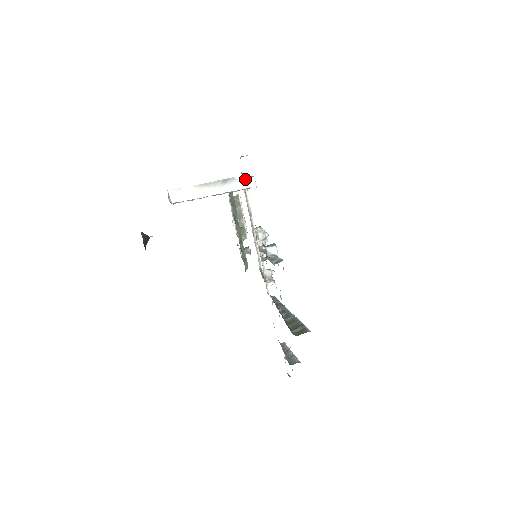
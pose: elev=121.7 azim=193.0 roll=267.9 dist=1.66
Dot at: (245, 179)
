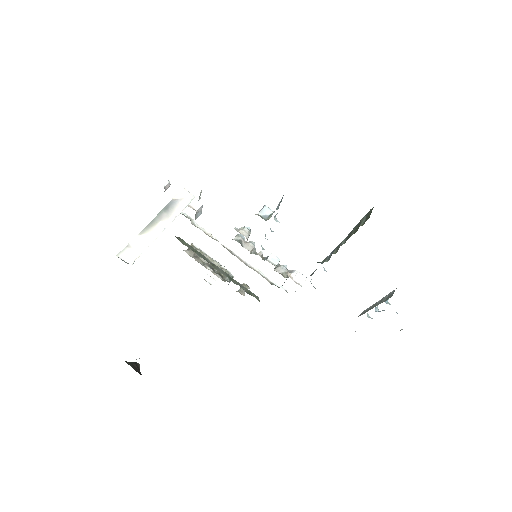
Dot at: (184, 194)
